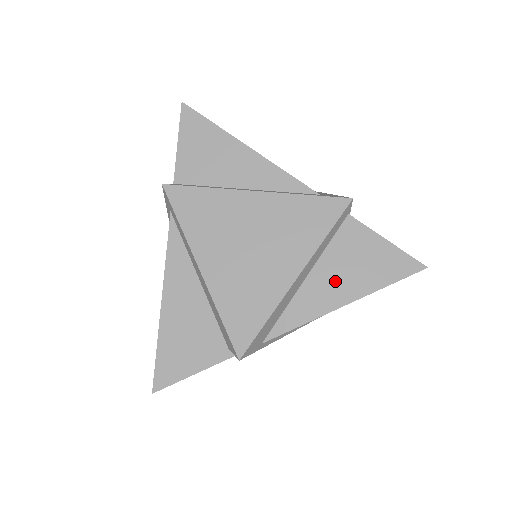
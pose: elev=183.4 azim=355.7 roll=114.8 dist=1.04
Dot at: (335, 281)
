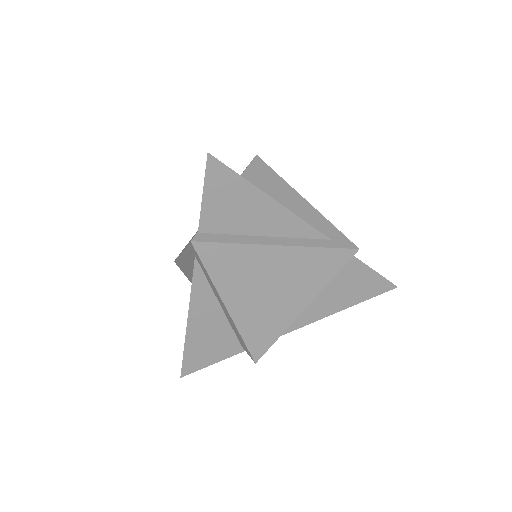
Dot at: (330, 300)
